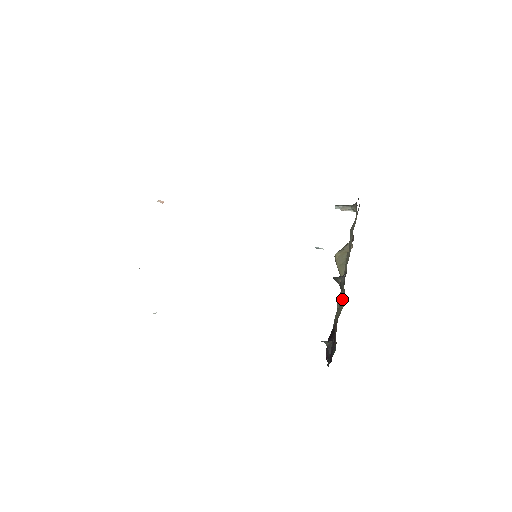
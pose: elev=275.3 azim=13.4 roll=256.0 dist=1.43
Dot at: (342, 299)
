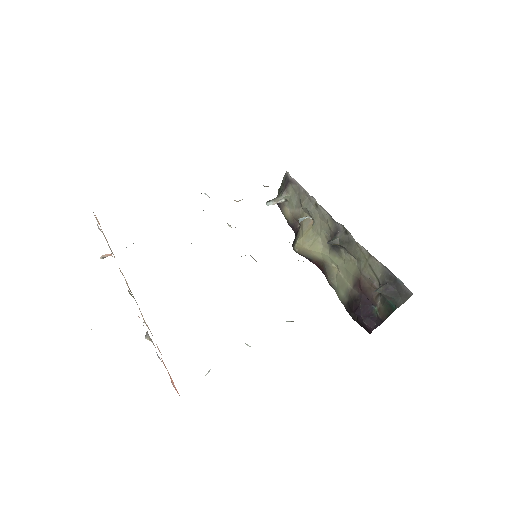
Dot at: (340, 266)
